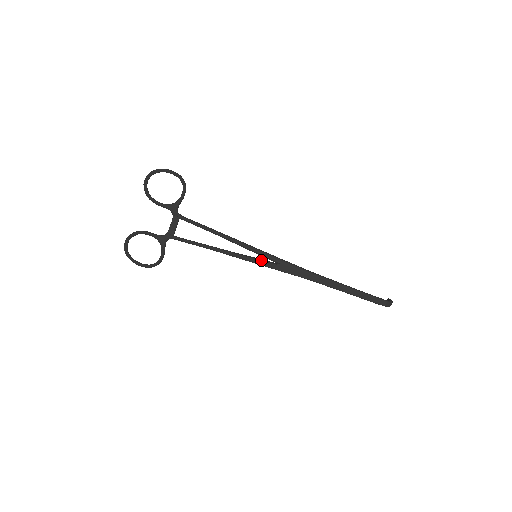
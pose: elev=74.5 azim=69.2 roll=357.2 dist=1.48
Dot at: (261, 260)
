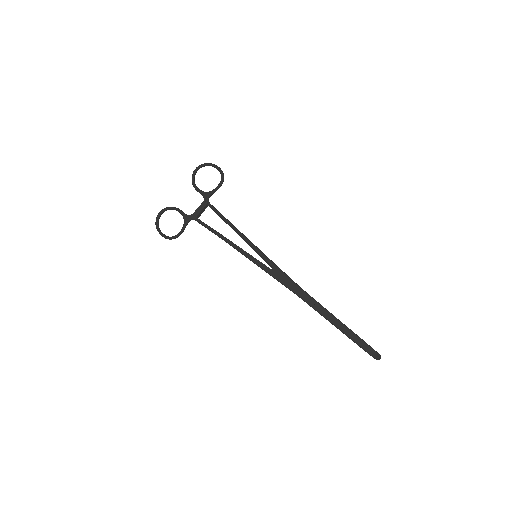
Dot at: (258, 260)
